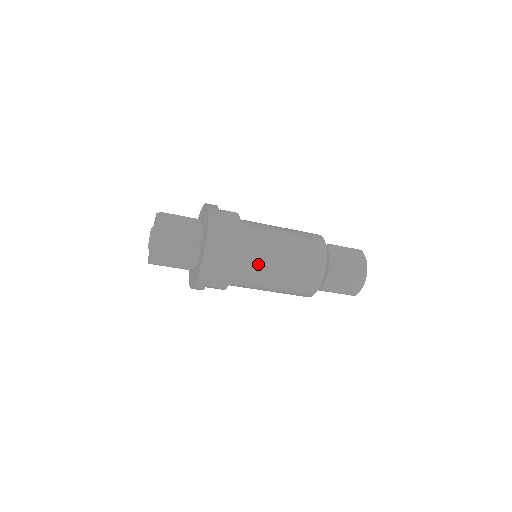
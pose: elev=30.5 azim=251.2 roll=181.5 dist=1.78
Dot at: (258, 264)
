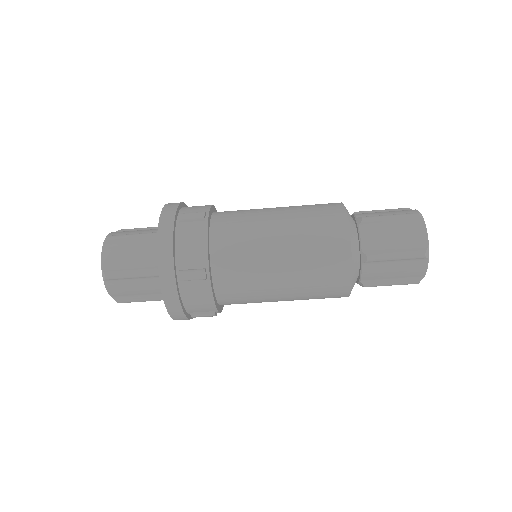
Dot at: (242, 231)
